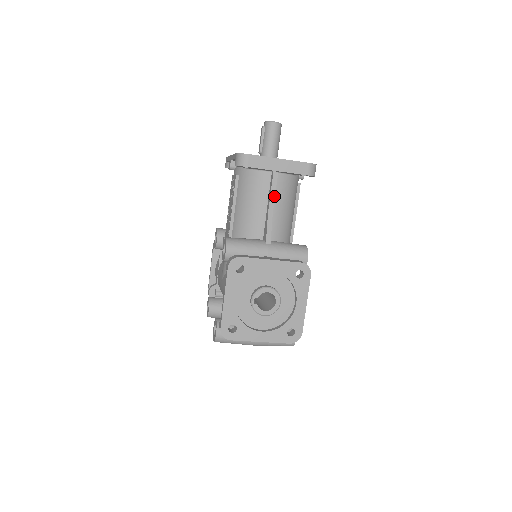
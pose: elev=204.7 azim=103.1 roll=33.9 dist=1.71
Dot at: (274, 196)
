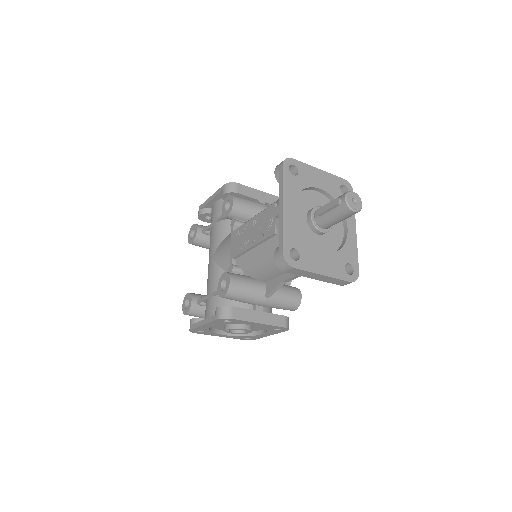
Dot at: occluded
